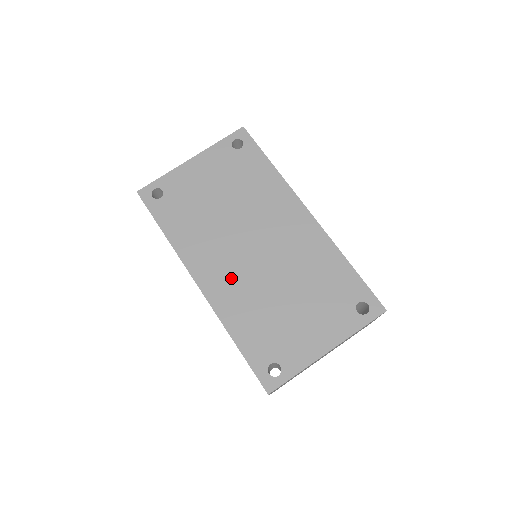
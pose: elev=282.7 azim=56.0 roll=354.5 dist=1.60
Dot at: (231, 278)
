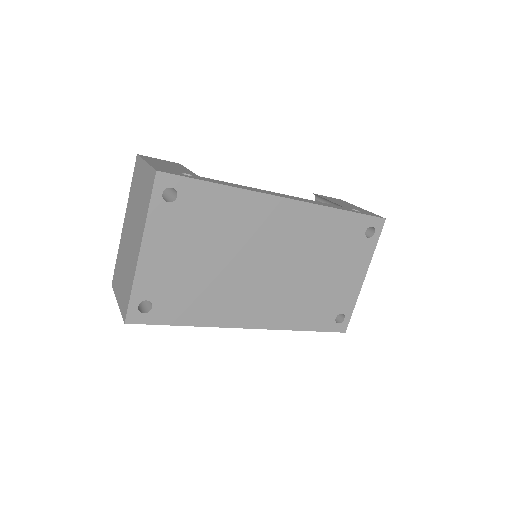
Dot at: (269, 301)
